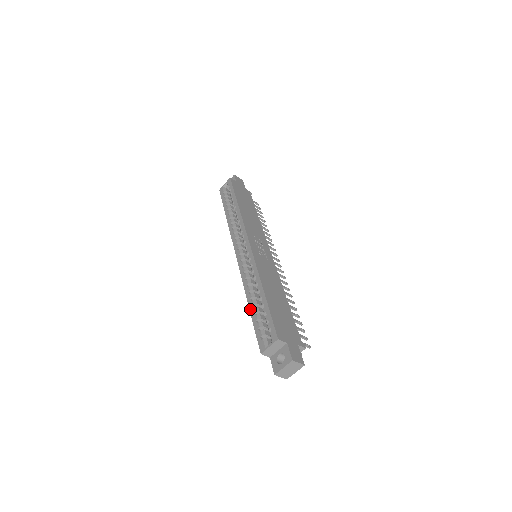
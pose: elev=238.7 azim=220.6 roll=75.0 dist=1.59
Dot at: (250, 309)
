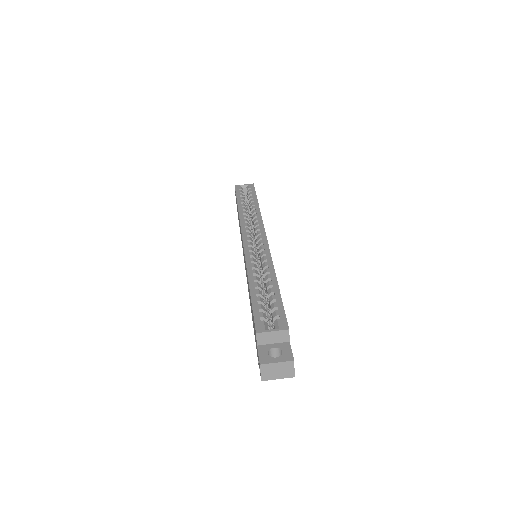
Dot at: (251, 288)
